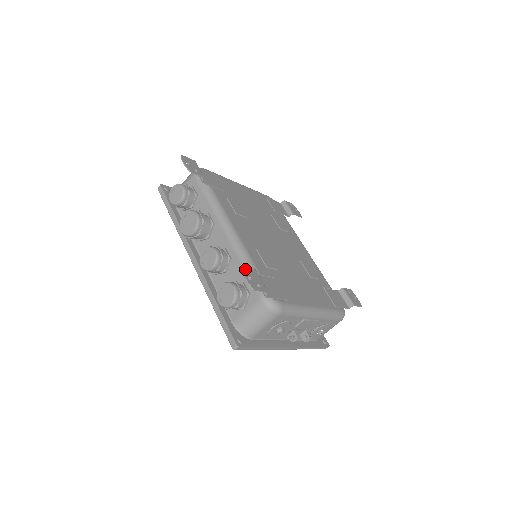
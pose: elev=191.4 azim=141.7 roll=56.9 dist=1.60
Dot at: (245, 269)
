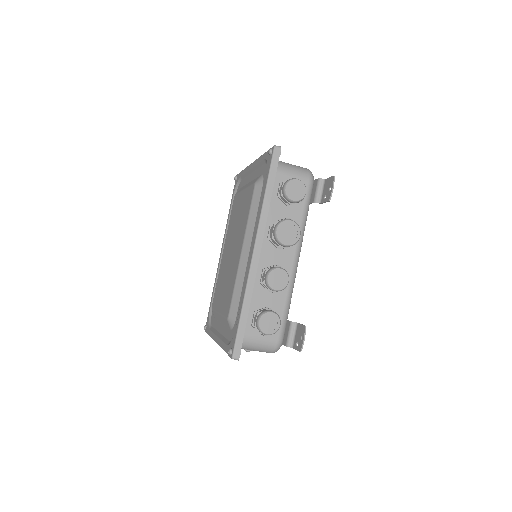
Dot at: (304, 328)
